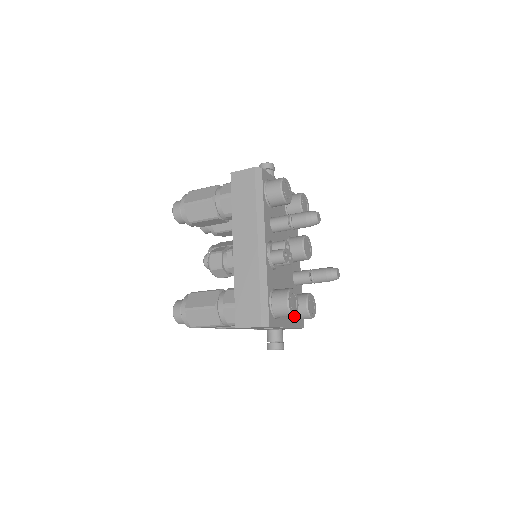
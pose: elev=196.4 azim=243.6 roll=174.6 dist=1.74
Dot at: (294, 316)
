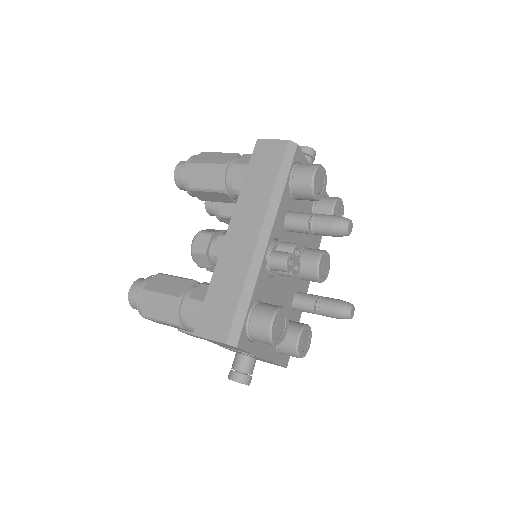
Dot at: (278, 347)
